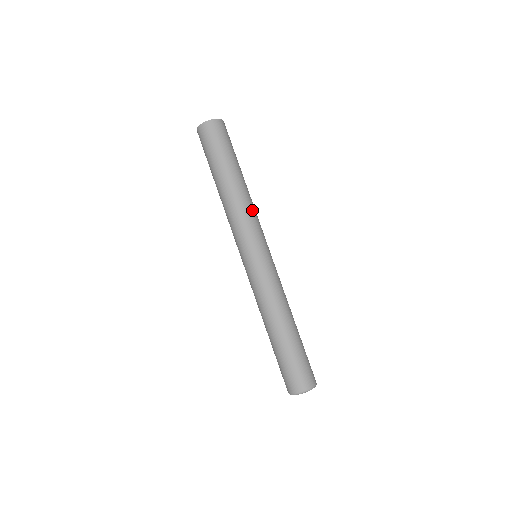
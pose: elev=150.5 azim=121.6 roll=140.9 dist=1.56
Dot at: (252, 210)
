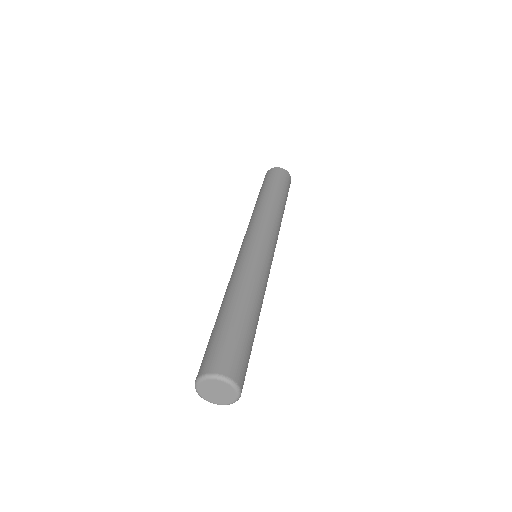
Dot at: (270, 216)
